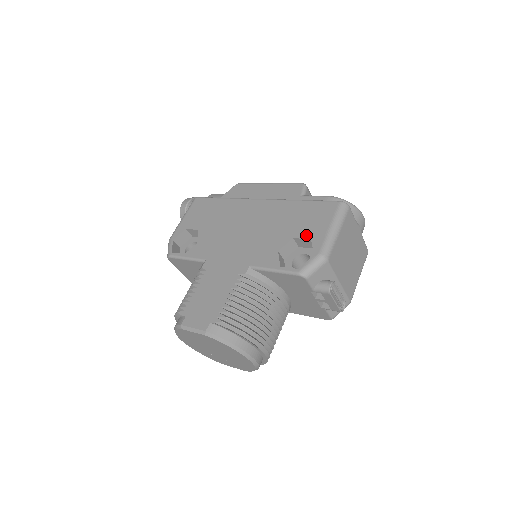
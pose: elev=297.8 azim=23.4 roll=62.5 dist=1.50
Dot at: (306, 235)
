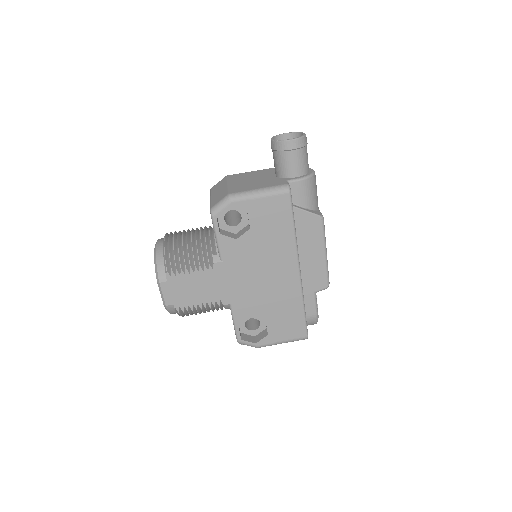
Dot at: (271, 330)
